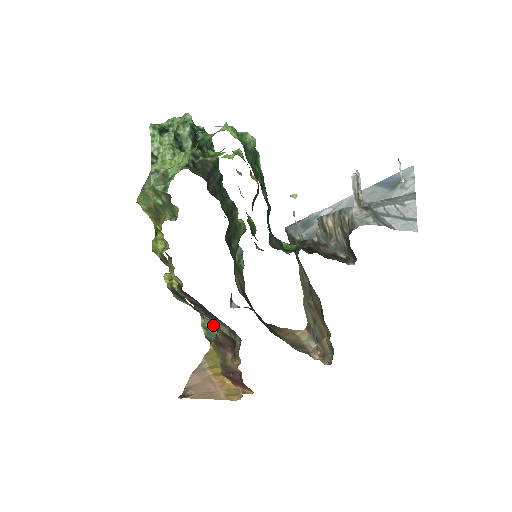
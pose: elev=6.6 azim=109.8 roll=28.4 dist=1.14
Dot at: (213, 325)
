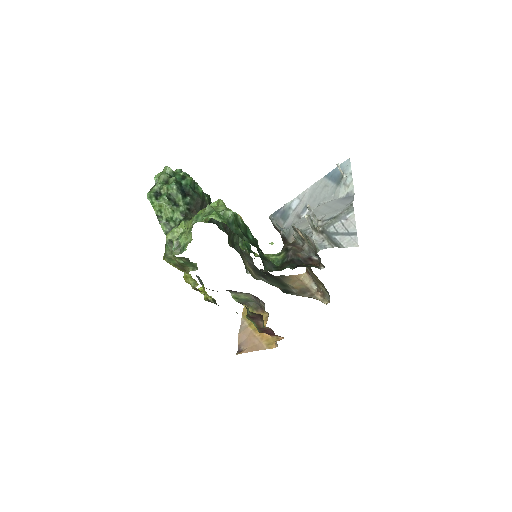
Dot at: (240, 295)
